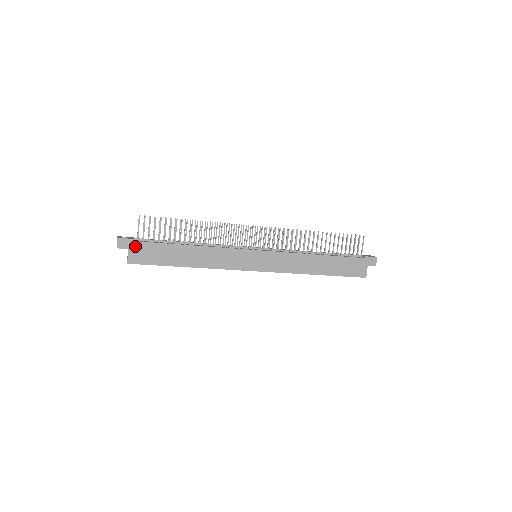
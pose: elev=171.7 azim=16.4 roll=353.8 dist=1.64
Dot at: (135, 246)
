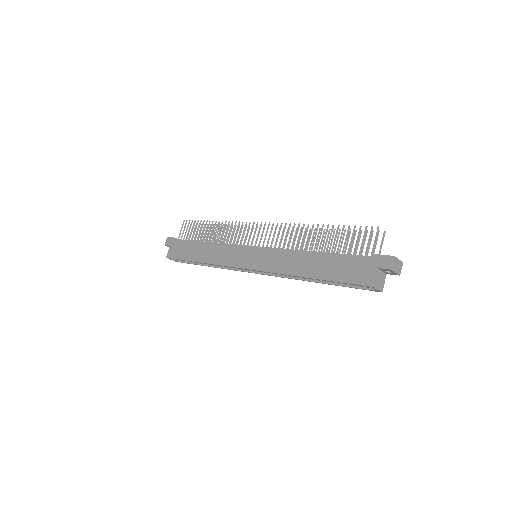
Dot at: (174, 243)
